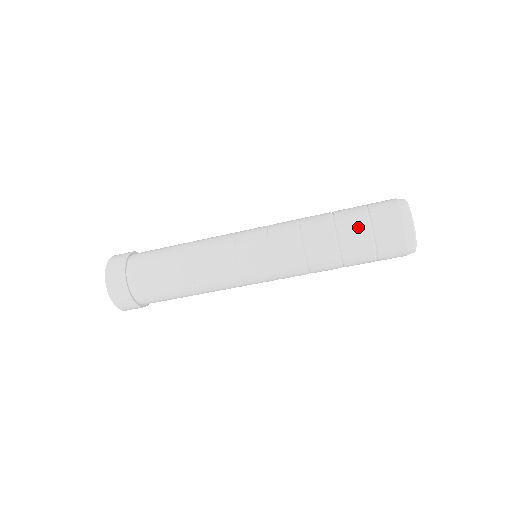
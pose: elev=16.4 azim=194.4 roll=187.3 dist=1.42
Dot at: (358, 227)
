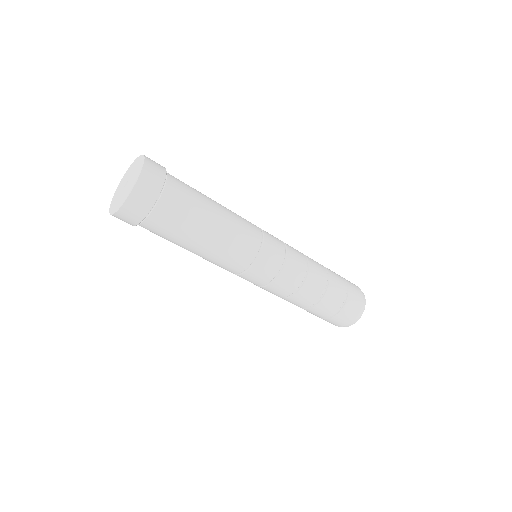
Dot at: (341, 290)
